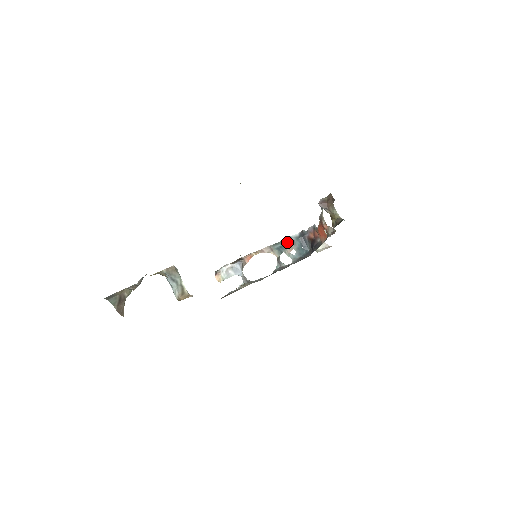
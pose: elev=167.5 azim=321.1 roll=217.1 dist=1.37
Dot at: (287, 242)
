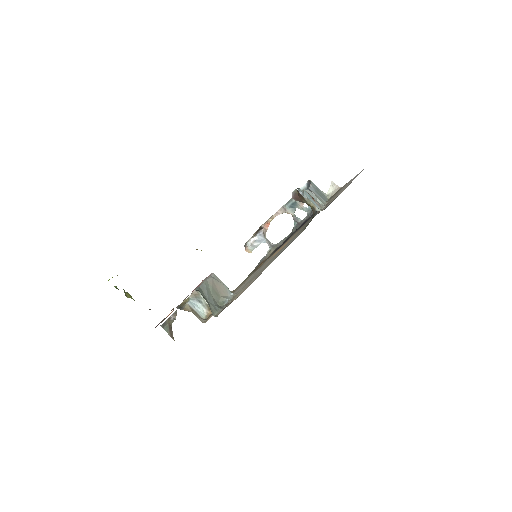
Dot at: occluded
